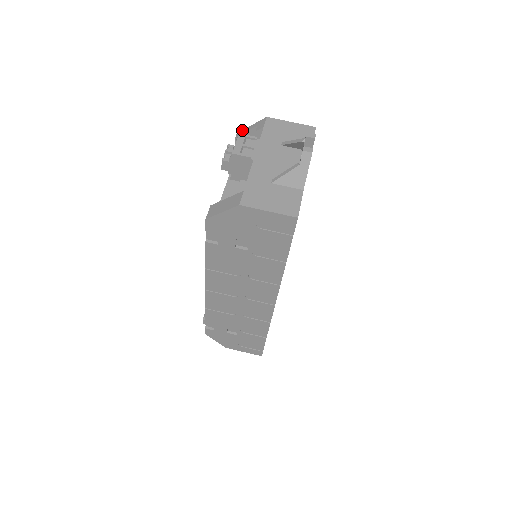
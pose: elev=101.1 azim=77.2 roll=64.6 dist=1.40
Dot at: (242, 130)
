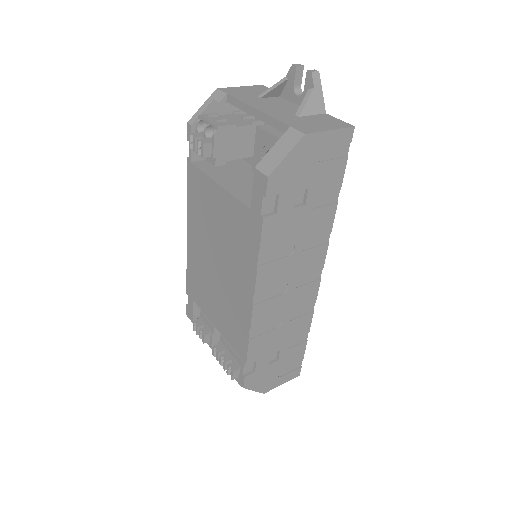
Dot at: (193, 116)
